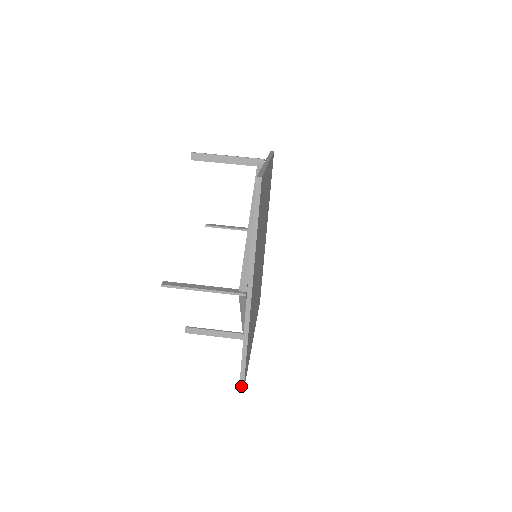
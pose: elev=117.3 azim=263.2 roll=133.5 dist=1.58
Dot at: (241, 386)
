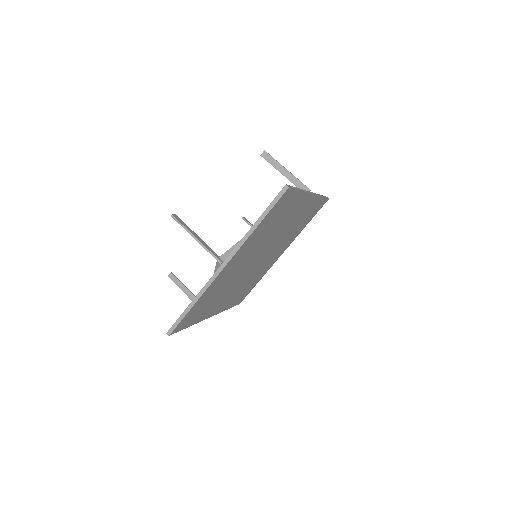
Dot at: (171, 329)
